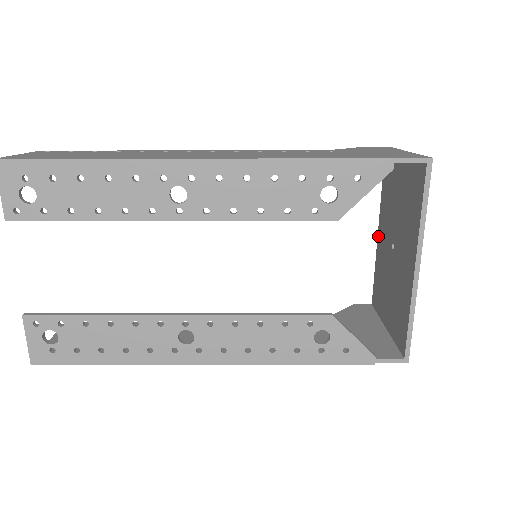
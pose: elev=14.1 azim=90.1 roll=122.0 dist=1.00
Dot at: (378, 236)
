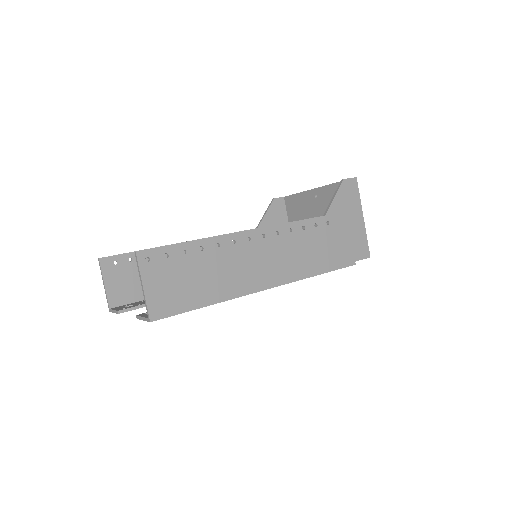
Dot at: (313, 191)
